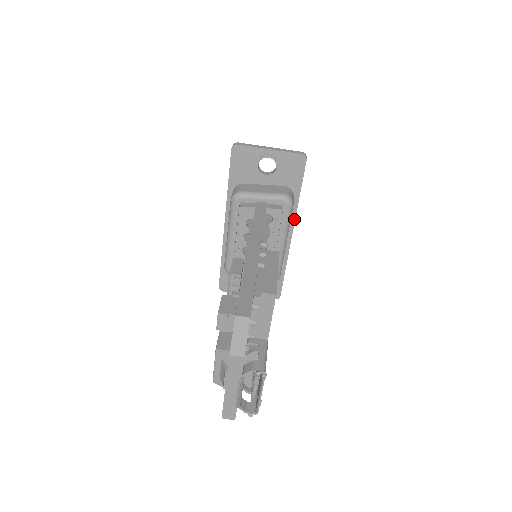
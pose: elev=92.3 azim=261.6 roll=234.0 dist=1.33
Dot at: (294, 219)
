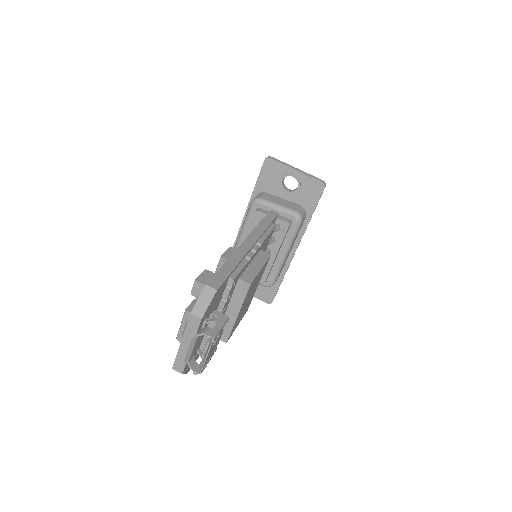
Dot at: (301, 237)
